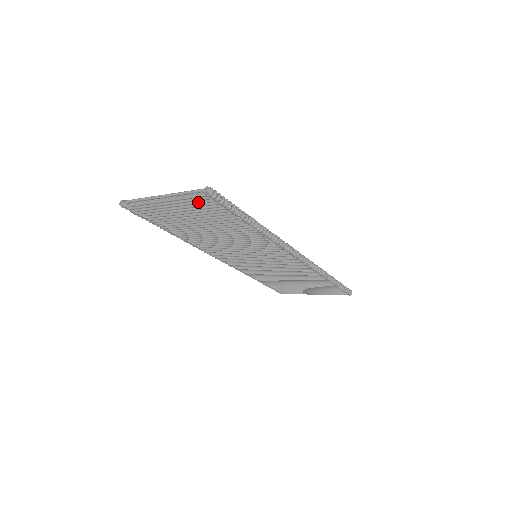
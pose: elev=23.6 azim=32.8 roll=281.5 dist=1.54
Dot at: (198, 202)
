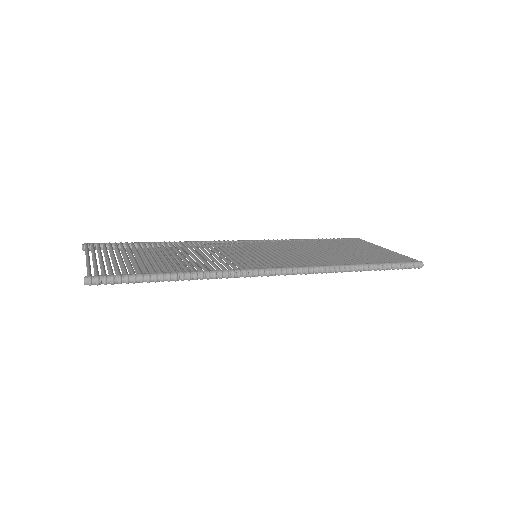
Dot at: occluded
